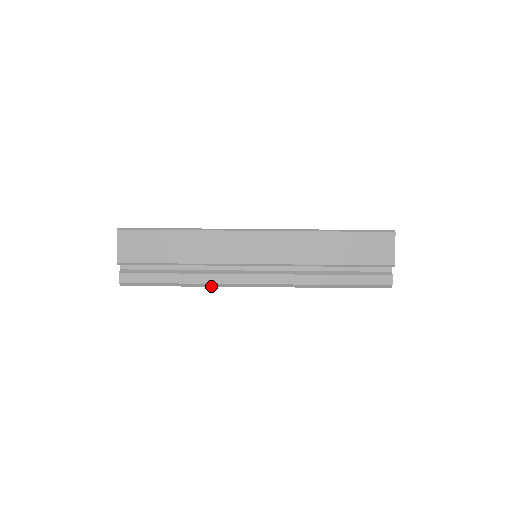
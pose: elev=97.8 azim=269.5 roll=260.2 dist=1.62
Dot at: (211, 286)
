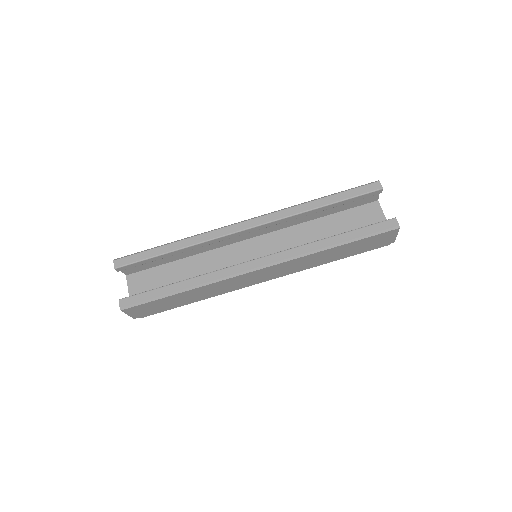
Dot at: occluded
